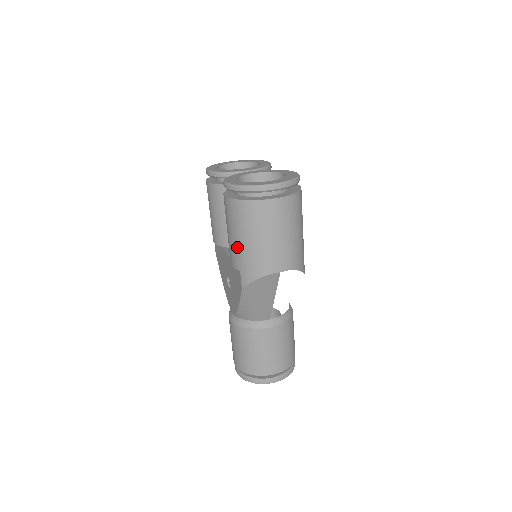
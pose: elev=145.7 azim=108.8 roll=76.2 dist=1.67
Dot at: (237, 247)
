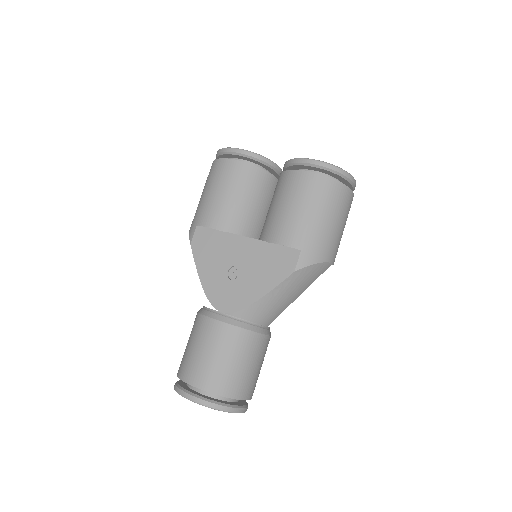
Dot at: (308, 224)
